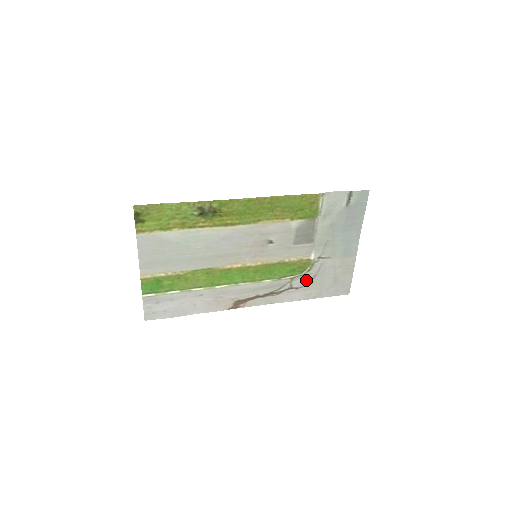
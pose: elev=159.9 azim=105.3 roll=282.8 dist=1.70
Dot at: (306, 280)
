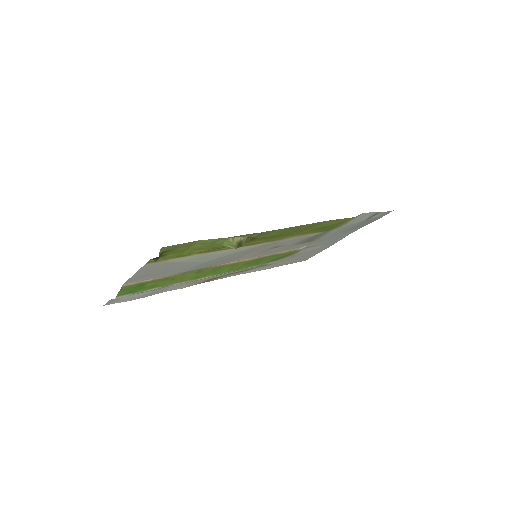
Dot at: (282, 260)
